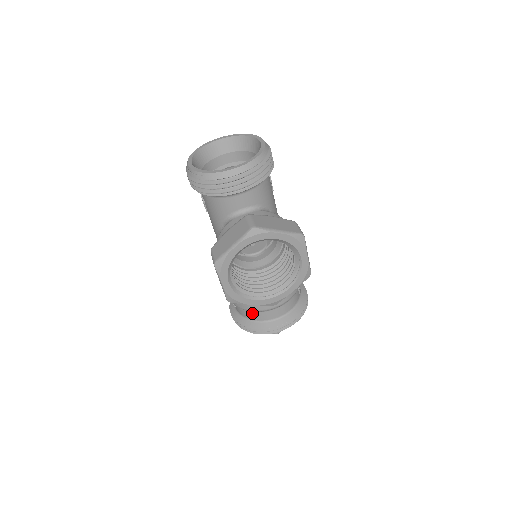
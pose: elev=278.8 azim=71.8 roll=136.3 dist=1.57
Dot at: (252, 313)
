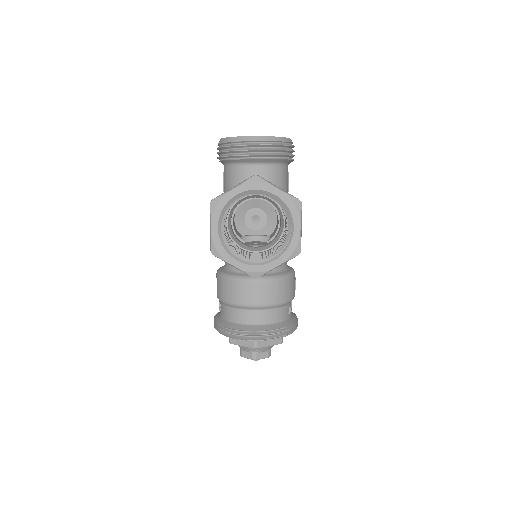
Dot at: (234, 310)
